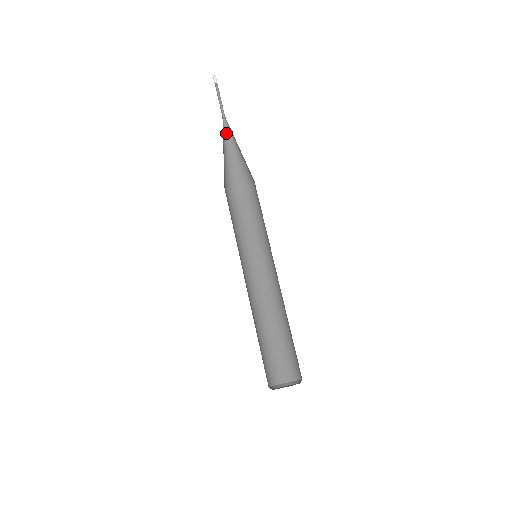
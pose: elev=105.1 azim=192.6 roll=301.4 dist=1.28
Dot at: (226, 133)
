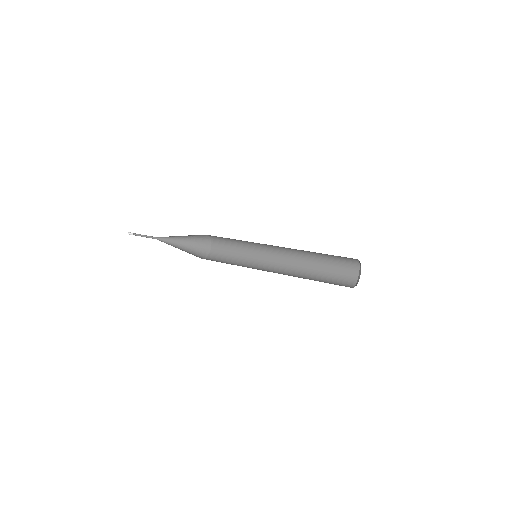
Dot at: (164, 242)
